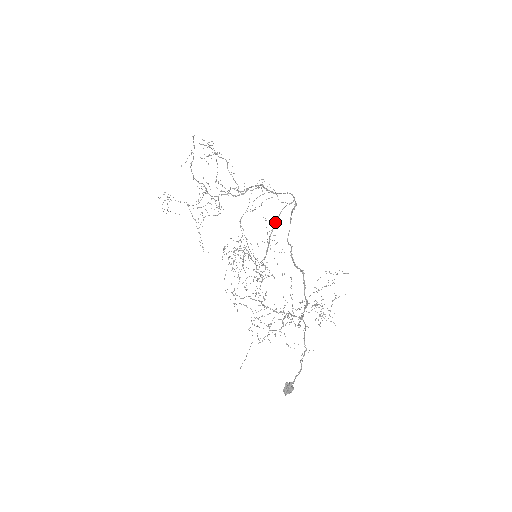
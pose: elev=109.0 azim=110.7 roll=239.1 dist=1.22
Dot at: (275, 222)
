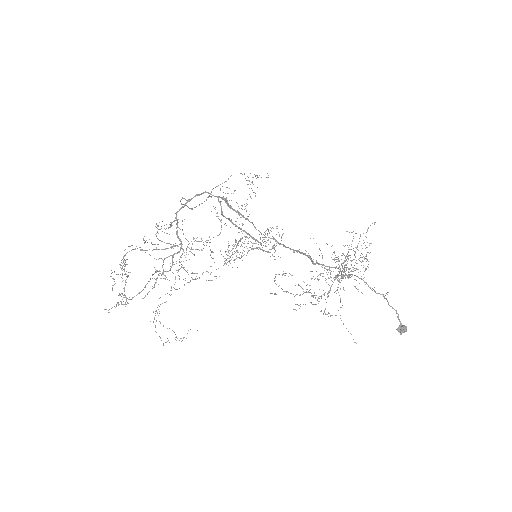
Dot at: occluded
